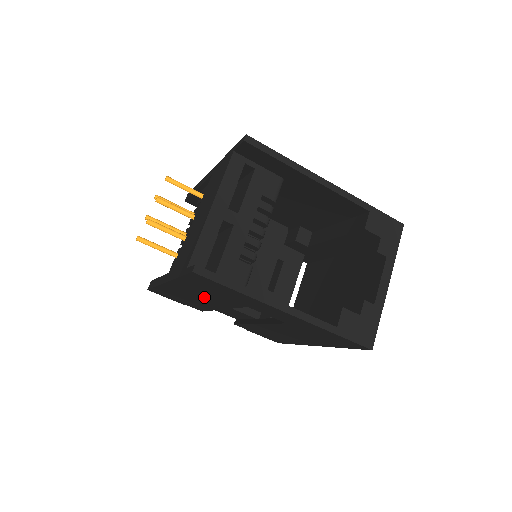
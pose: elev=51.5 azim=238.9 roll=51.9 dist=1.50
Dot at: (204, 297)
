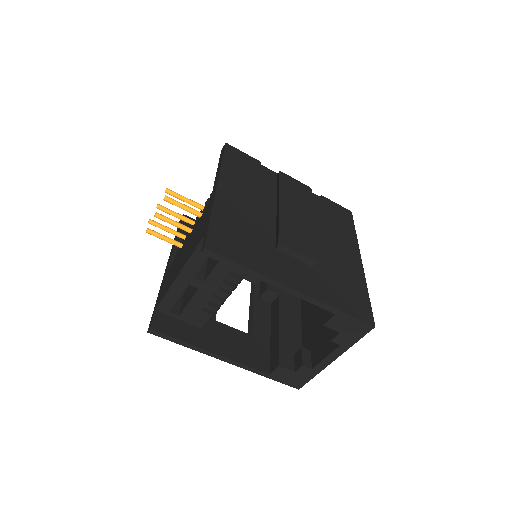
Dot at: occluded
